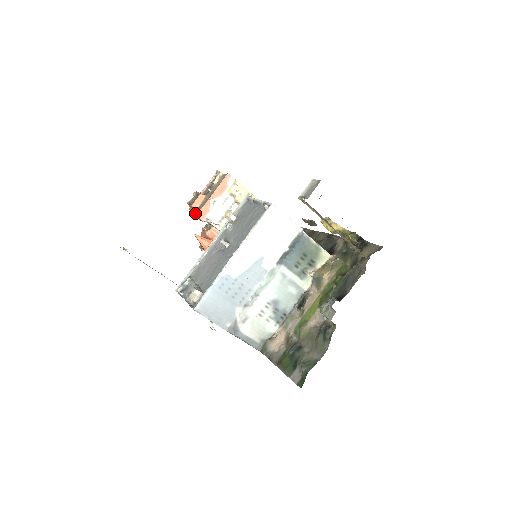
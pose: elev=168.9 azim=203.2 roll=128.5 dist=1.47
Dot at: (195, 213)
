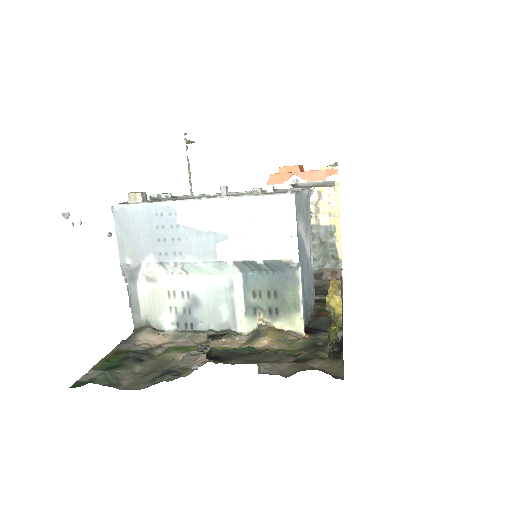
Dot at: occluded
